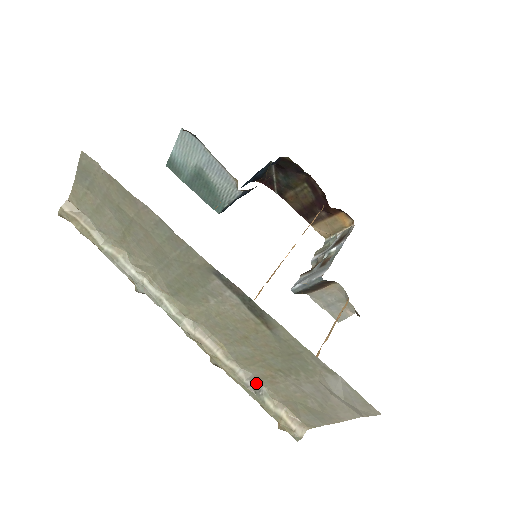
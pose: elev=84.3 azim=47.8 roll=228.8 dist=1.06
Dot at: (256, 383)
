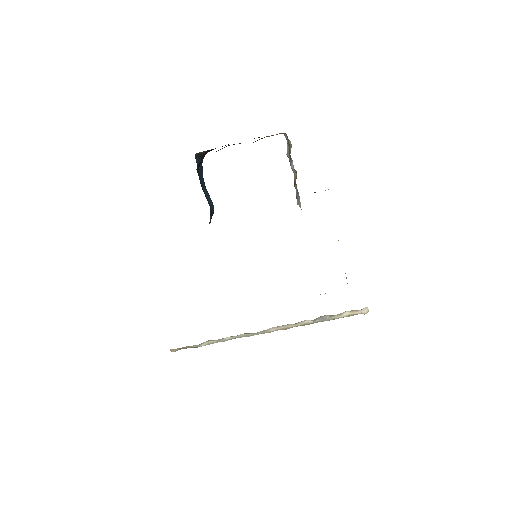
Dot at: (321, 317)
